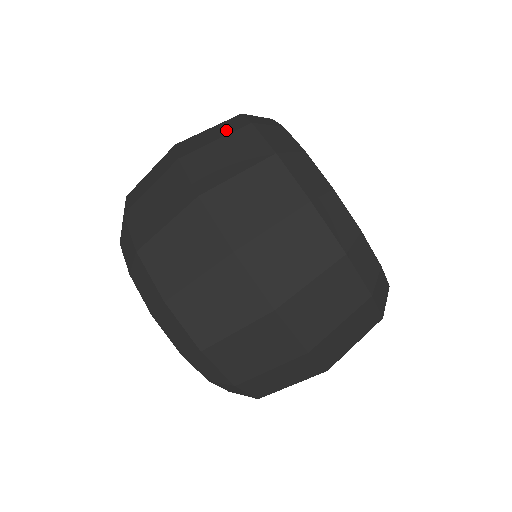
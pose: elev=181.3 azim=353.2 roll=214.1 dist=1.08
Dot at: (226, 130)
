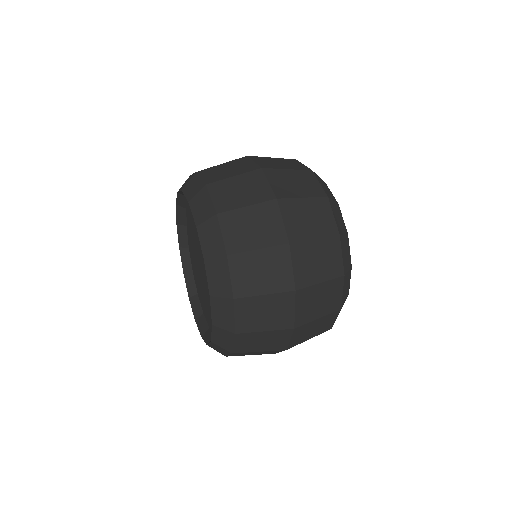
Dot at: (308, 189)
